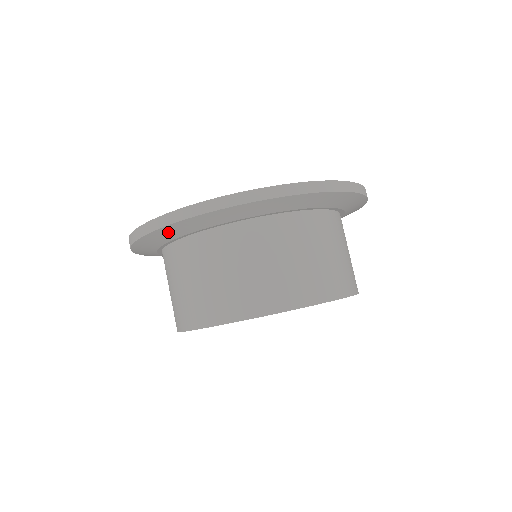
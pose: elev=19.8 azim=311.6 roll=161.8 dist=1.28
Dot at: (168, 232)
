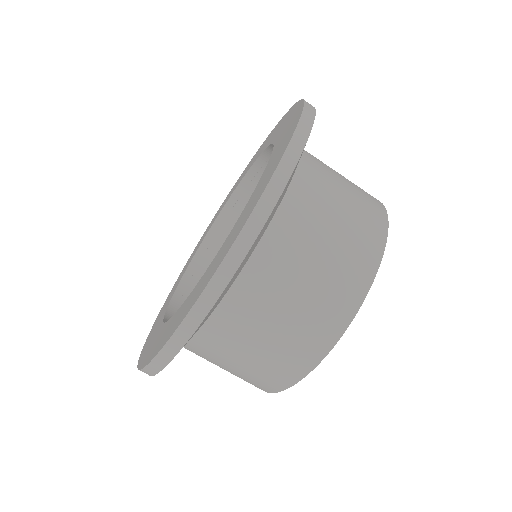
Dot at: occluded
